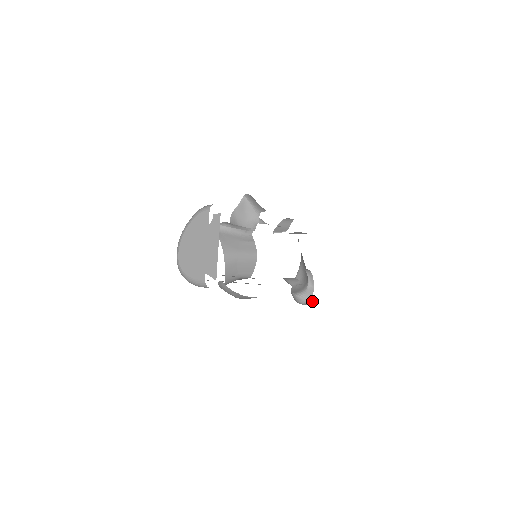
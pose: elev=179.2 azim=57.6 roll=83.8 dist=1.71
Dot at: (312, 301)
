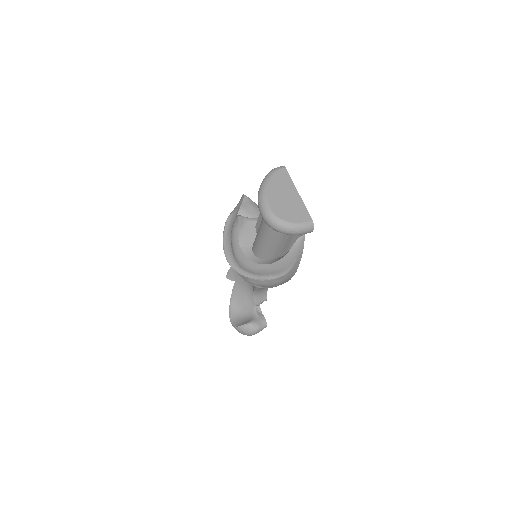
Dot at: (266, 324)
